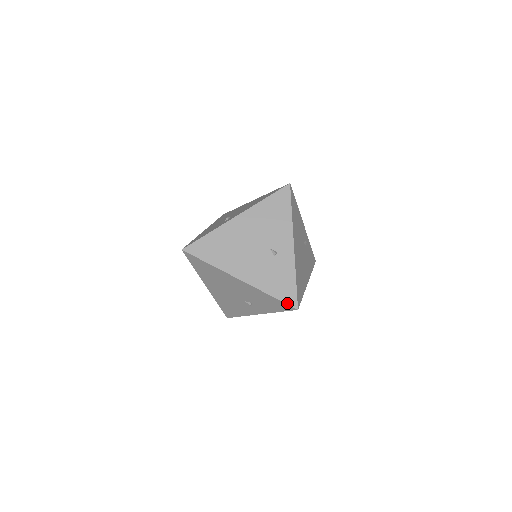
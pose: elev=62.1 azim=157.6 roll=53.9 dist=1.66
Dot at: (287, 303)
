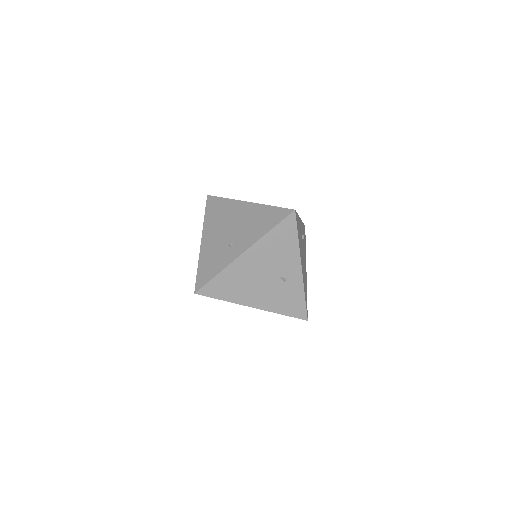
Dot at: (298, 318)
